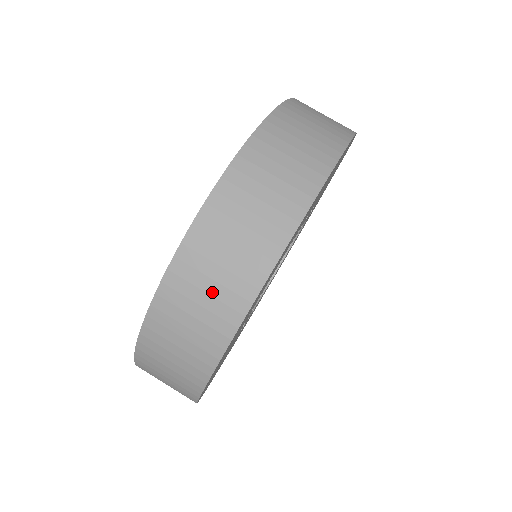
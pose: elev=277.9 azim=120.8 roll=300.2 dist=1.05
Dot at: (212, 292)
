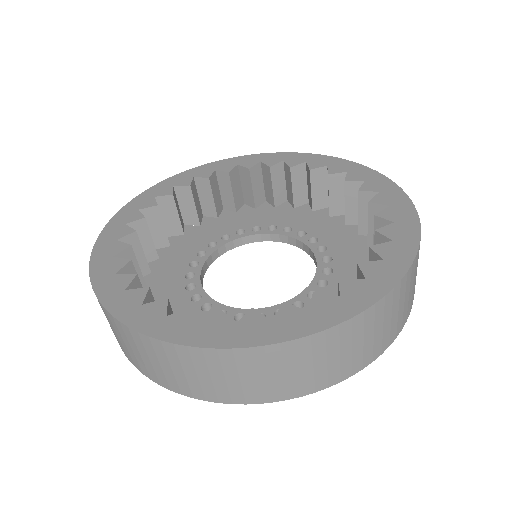
Dot at: (188, 376)
